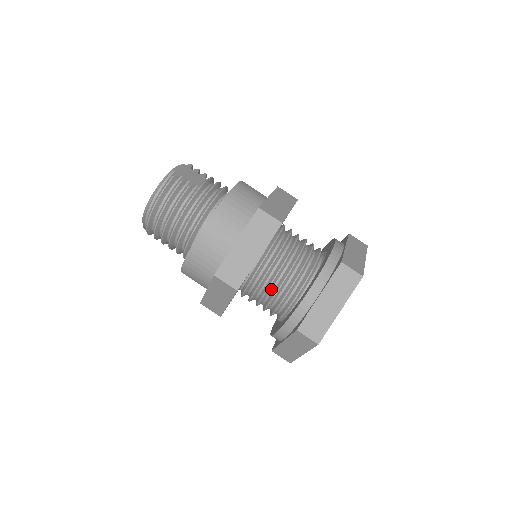
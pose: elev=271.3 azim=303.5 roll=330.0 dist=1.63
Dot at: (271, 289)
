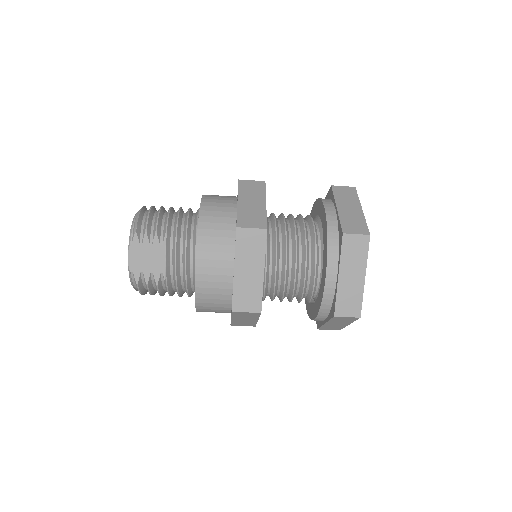
Dot at: occluded
